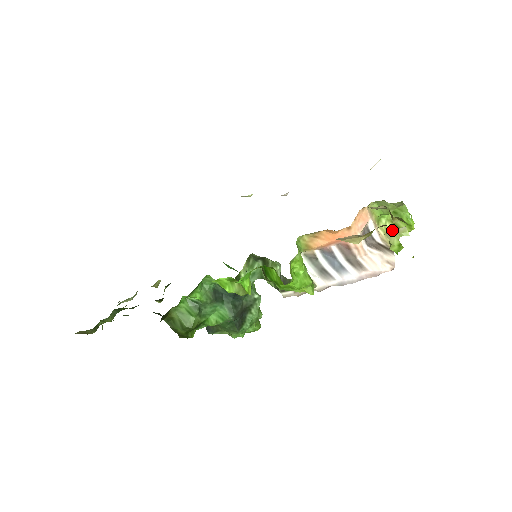
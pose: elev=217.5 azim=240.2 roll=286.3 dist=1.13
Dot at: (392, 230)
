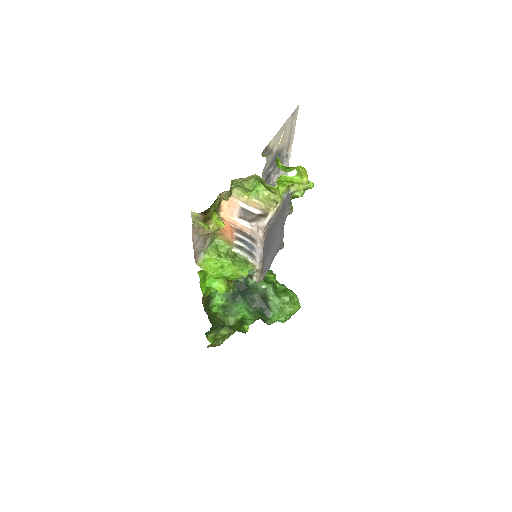
Dot at: (271, 196)
